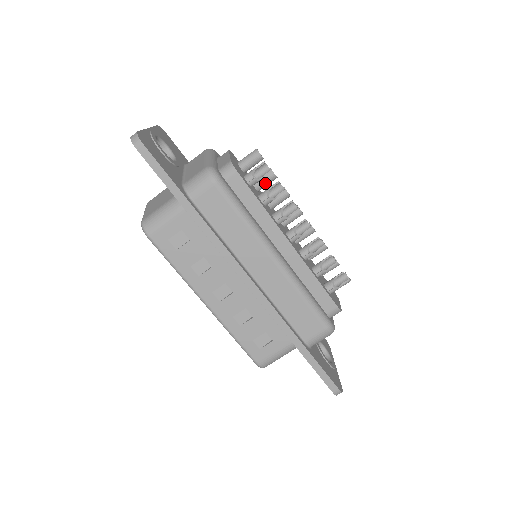
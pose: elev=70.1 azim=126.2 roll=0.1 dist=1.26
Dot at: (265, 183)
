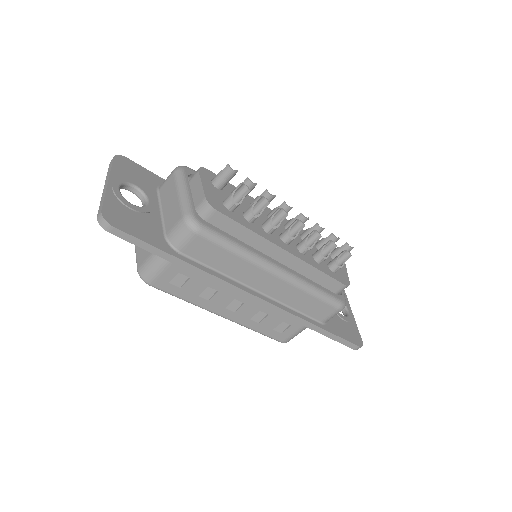
Dot at: occluded
